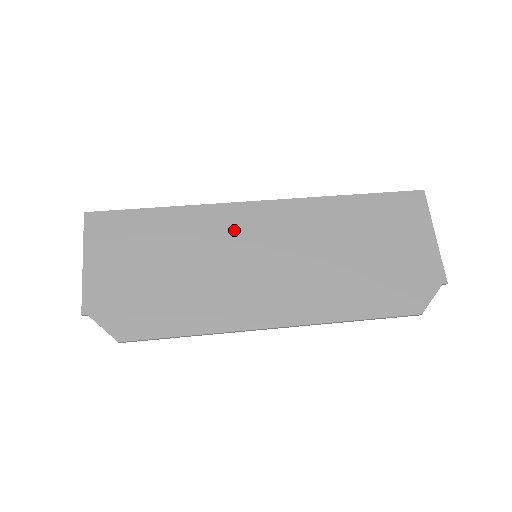
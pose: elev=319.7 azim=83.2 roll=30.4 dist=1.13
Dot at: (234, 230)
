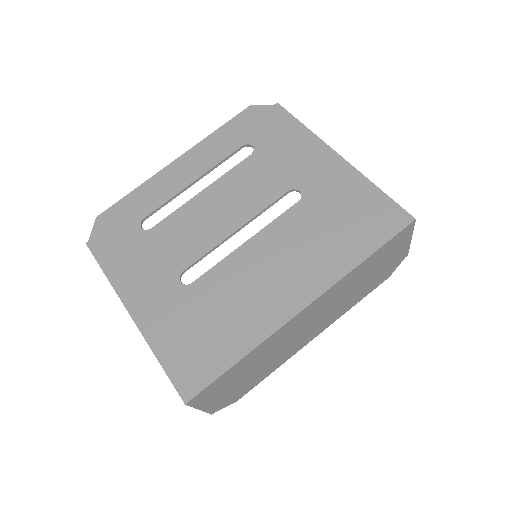
Dot at: (289, 331)
